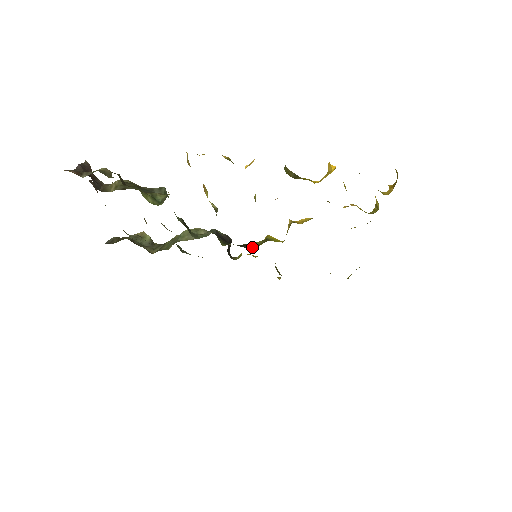
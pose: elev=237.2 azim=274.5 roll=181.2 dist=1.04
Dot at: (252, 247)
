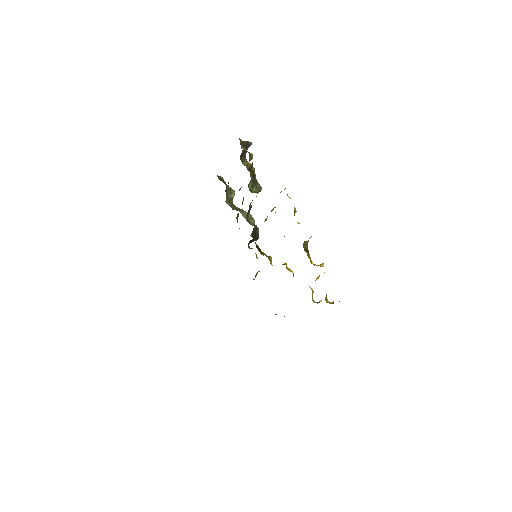
Dot at: occluded
